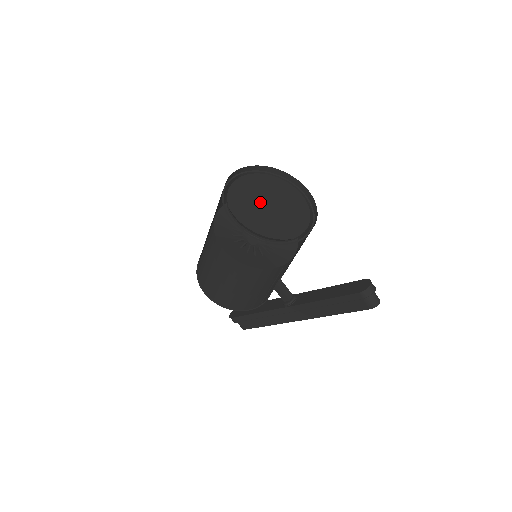
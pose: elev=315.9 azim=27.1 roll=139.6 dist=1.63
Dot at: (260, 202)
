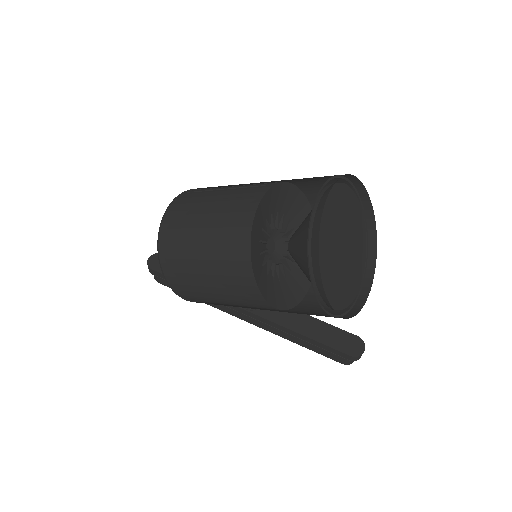
Dot at: (337, 240)
